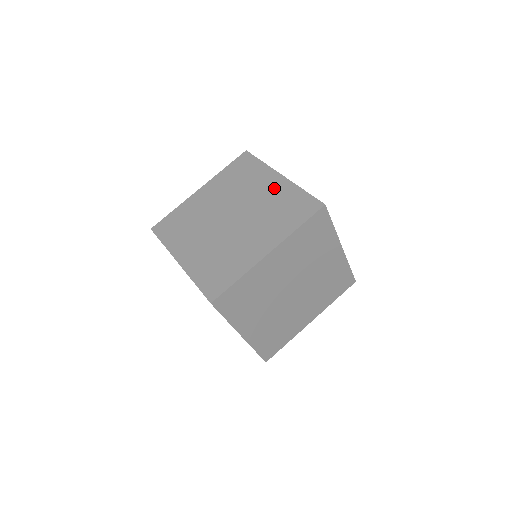
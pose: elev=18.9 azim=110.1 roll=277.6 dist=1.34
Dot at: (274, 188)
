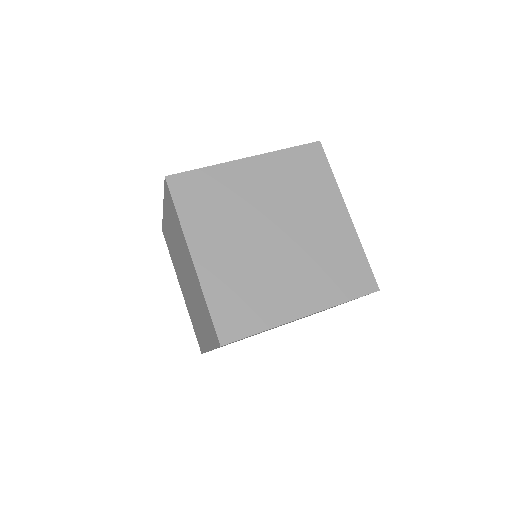
Dot at: occluded
